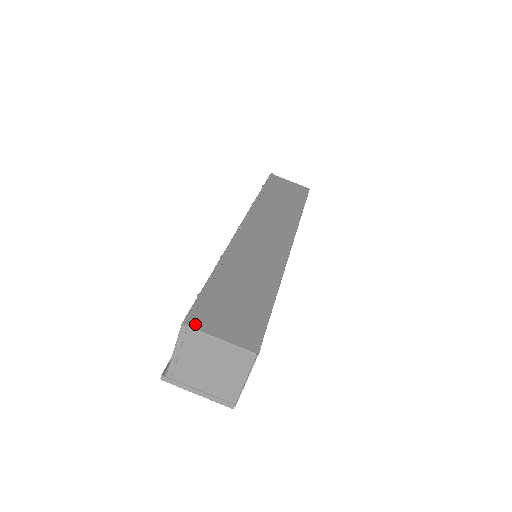
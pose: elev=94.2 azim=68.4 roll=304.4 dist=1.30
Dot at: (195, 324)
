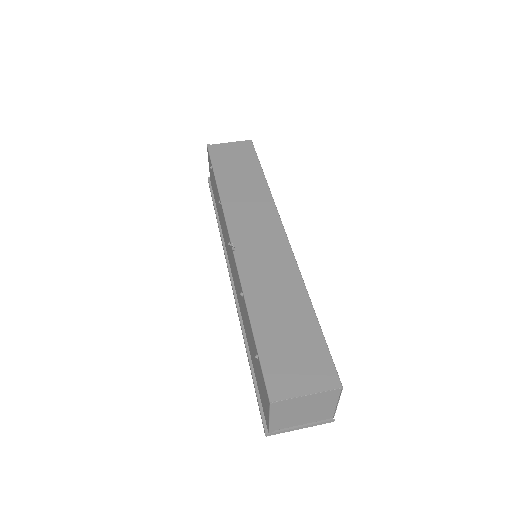
Dot at: (279, 395)
